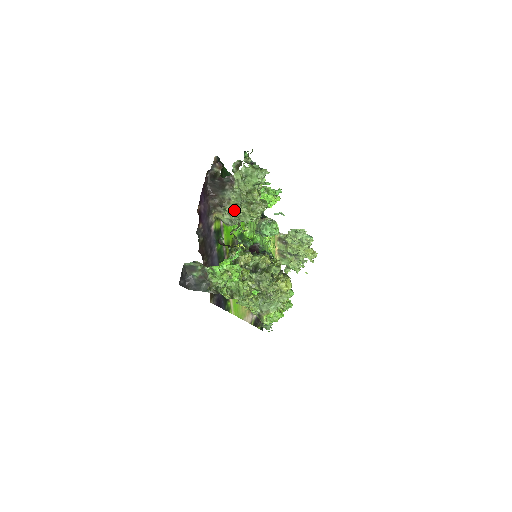
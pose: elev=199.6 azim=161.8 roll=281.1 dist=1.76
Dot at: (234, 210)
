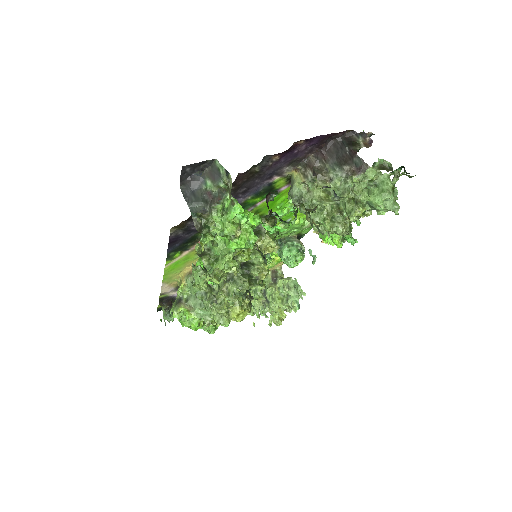
Dot at: (320, 194)
